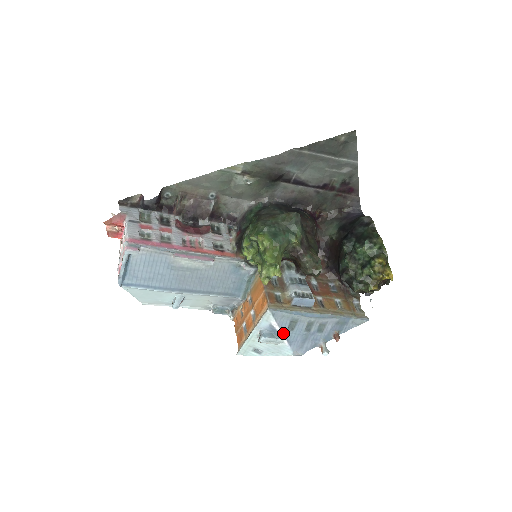
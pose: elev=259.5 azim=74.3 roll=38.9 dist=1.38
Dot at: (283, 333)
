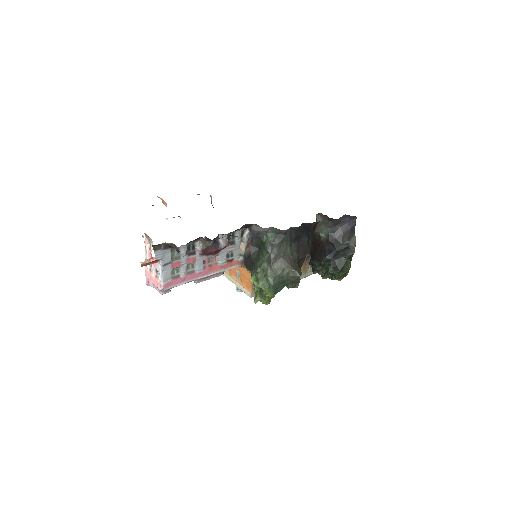
Dot at: occluded
